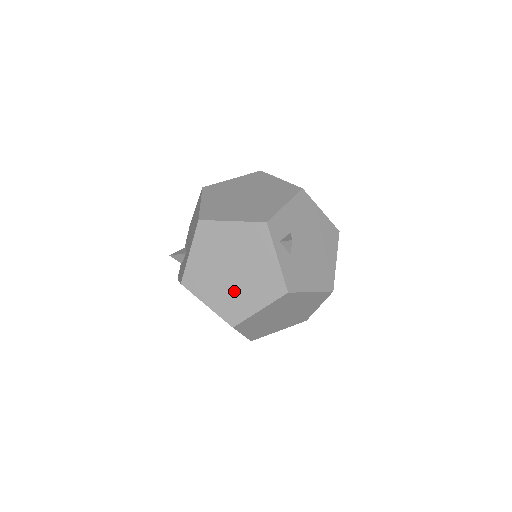
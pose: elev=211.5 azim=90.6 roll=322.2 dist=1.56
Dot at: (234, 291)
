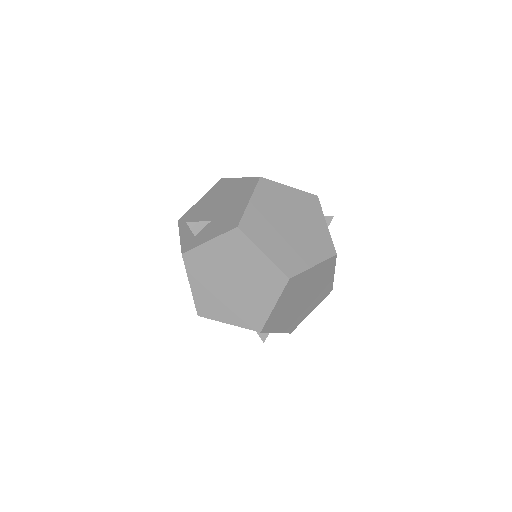
Dot at: (291, 244)
